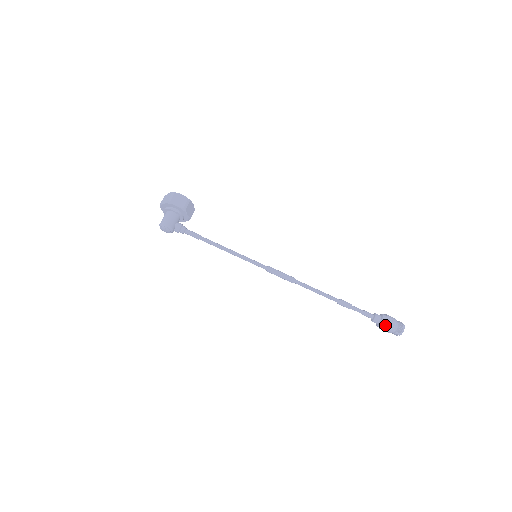
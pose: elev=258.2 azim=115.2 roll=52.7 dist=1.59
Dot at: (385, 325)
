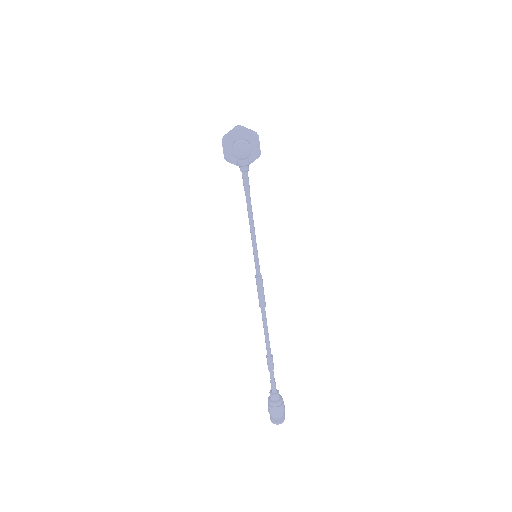
Dot at: (282, 405)
